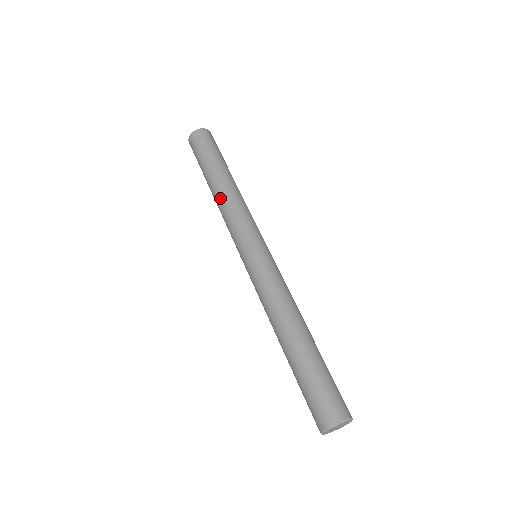
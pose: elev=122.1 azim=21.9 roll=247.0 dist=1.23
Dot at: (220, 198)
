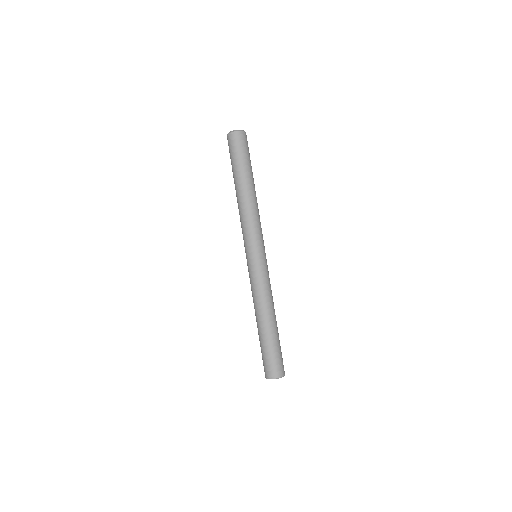
Dot at: (242, 204)
